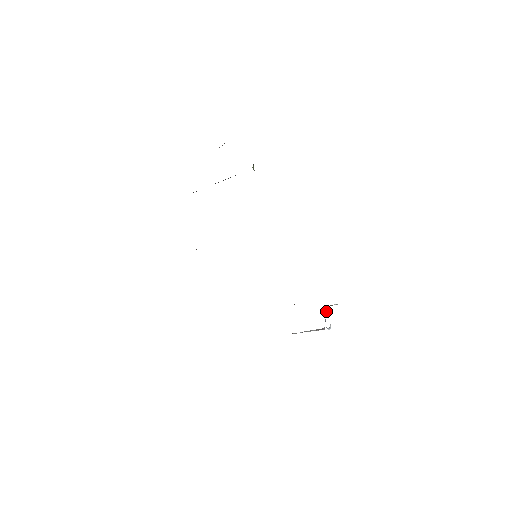
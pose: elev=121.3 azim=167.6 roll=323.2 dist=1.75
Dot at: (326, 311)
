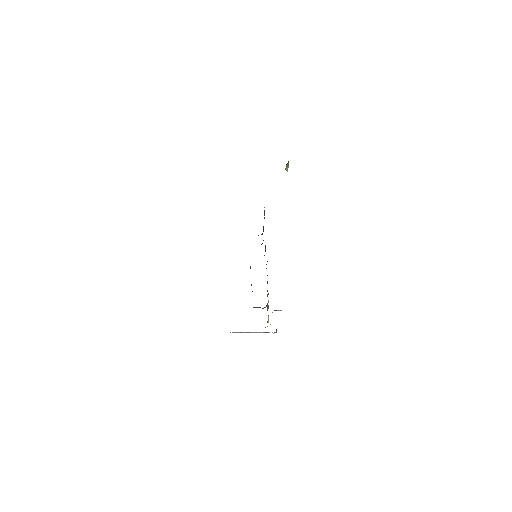
Dot at: occluded
